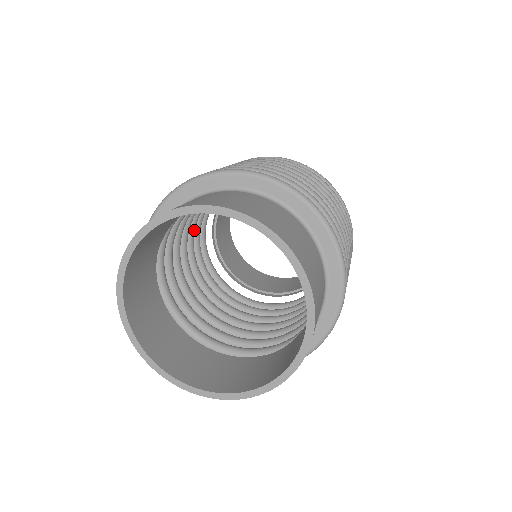
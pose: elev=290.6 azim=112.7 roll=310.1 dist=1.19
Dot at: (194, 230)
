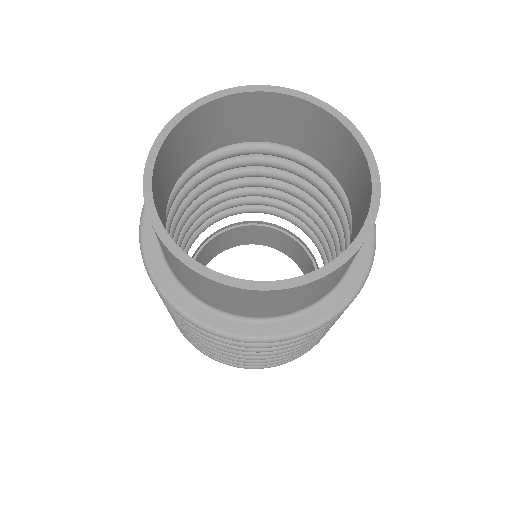
Dot at: (233, 197)
